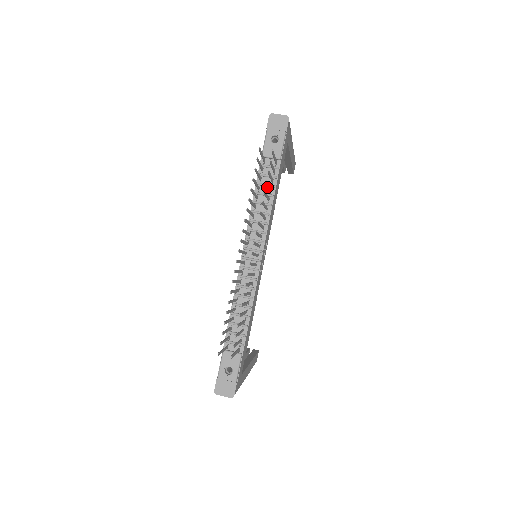
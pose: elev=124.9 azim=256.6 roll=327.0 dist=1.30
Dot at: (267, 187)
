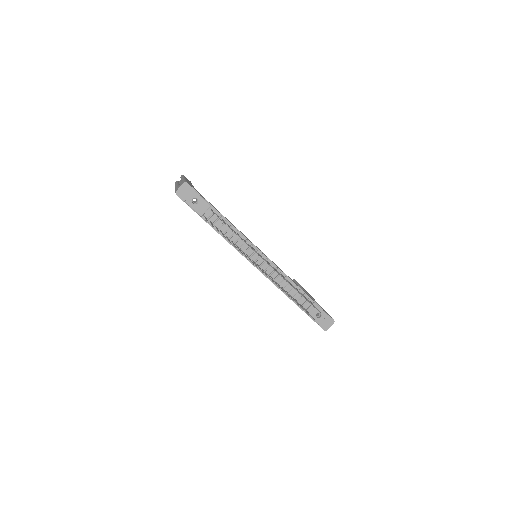
Dot at: (223, 226)
